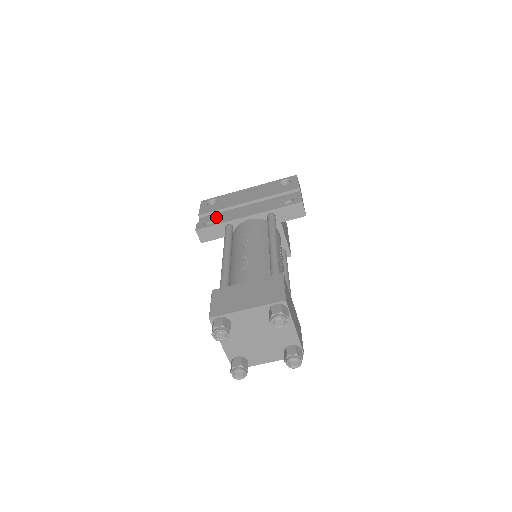
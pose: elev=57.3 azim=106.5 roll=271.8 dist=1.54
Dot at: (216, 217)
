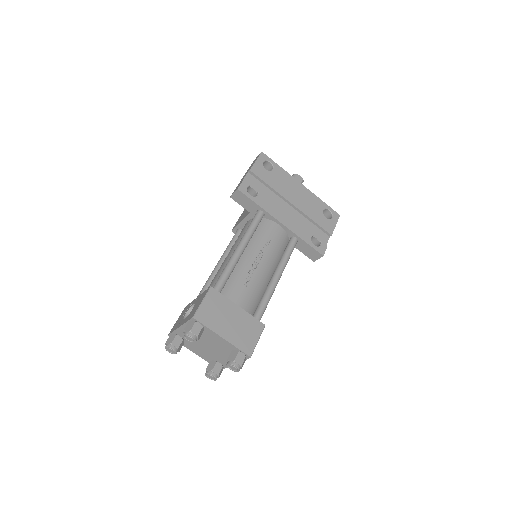
Dot at: (260, 189)
